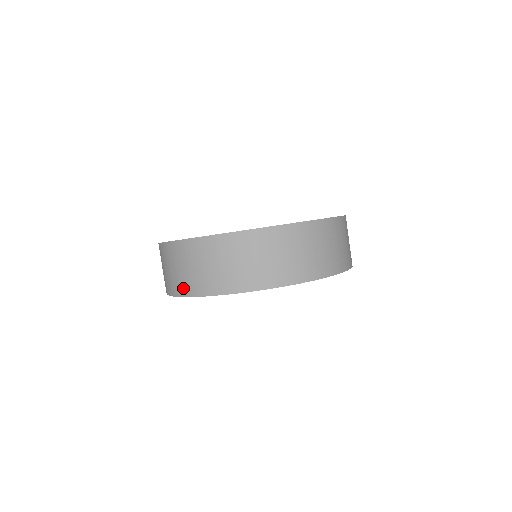
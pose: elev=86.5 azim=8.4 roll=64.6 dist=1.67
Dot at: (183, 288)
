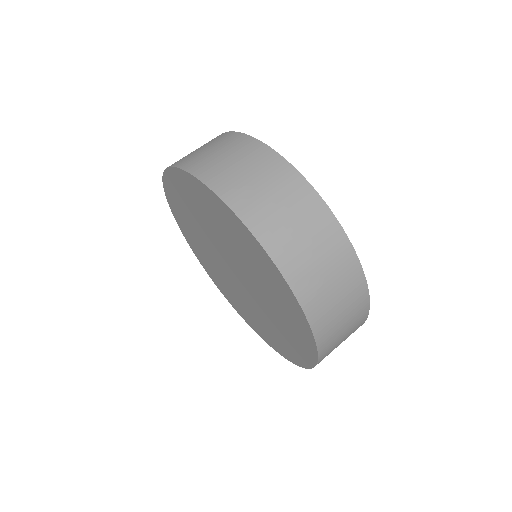
Dot at: (223, 184)
